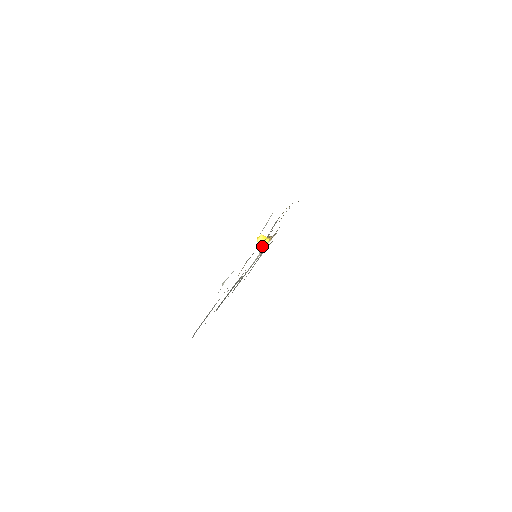
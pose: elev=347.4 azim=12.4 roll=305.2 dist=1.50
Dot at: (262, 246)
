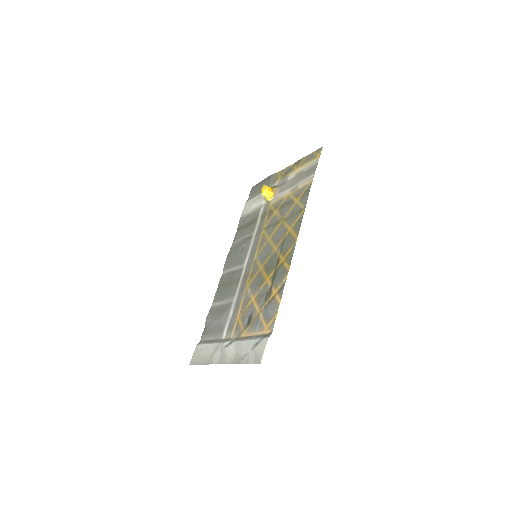
Dot at: (266, 198)
